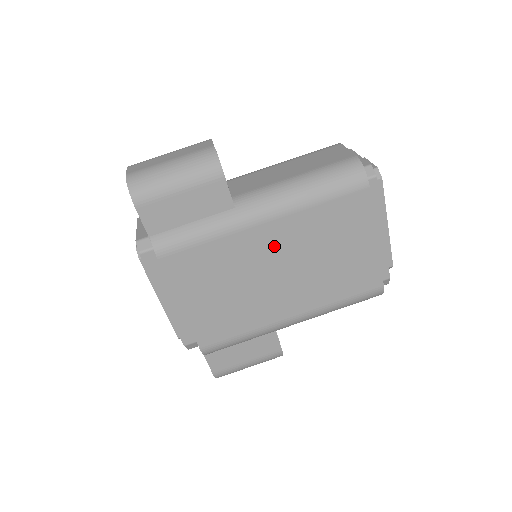
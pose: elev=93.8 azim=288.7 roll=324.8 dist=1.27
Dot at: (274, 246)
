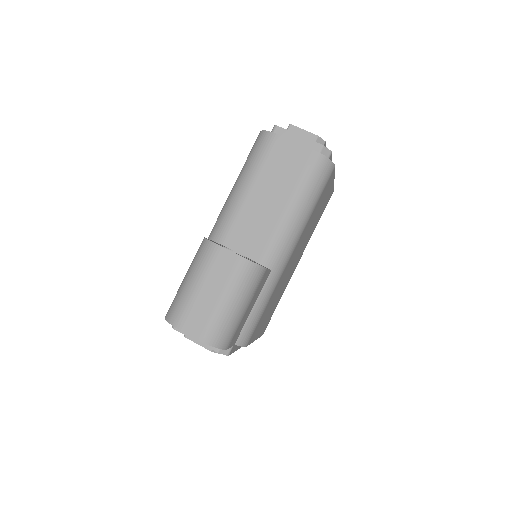
Dot at: (294, 256)
